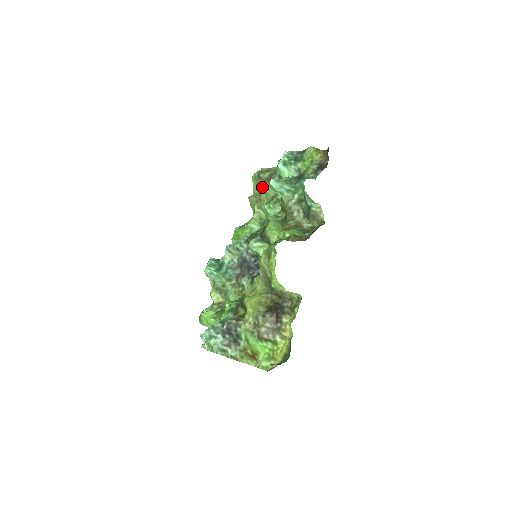
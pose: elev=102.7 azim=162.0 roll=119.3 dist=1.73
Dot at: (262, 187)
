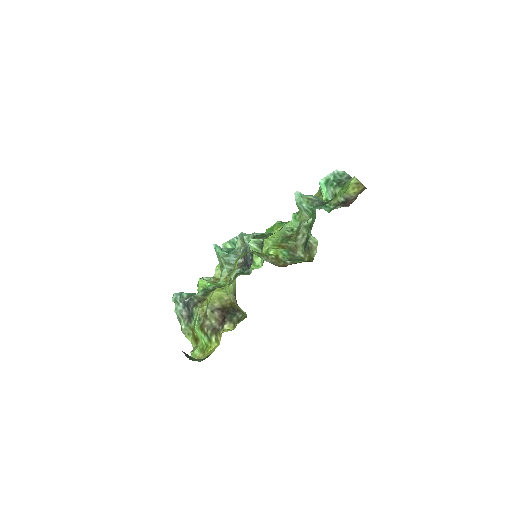
Dot at: occluded
